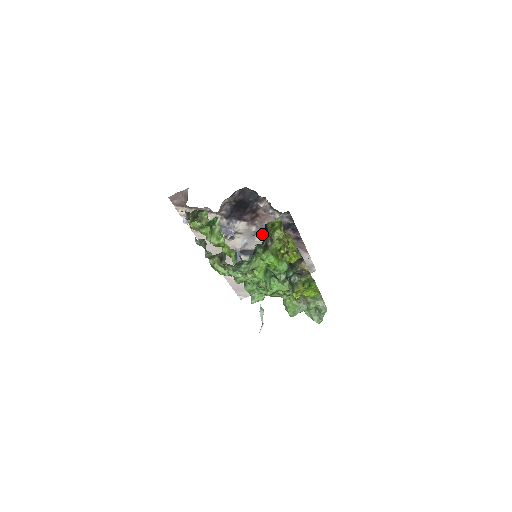
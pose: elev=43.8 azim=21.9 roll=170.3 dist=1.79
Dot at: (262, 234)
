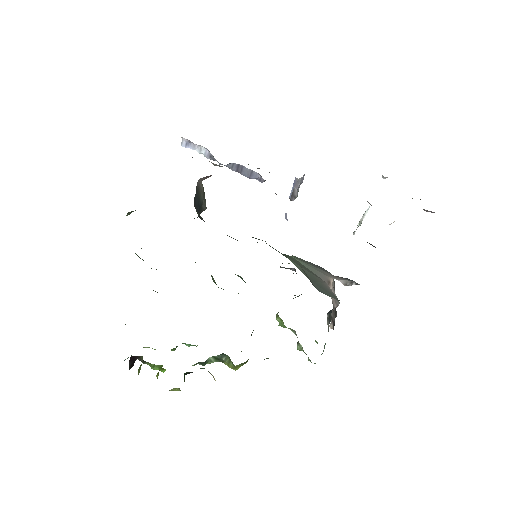
Dot at: occluded
